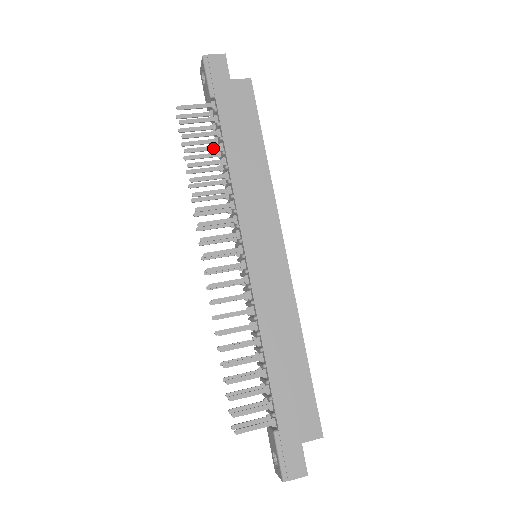
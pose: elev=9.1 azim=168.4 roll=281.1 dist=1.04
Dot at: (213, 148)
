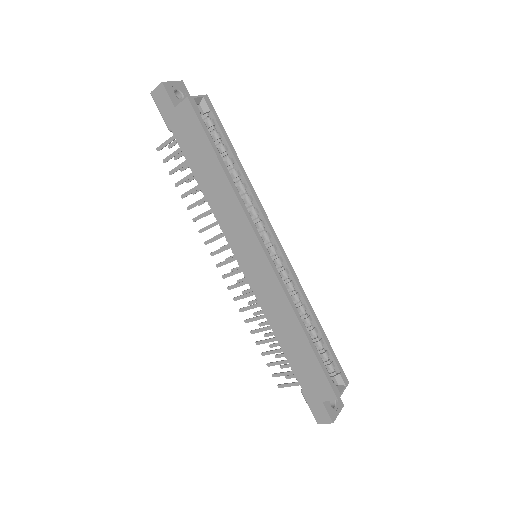
Dot at: (190, 176)
